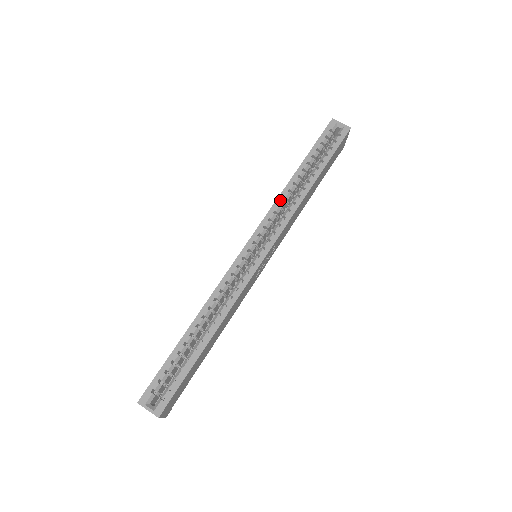
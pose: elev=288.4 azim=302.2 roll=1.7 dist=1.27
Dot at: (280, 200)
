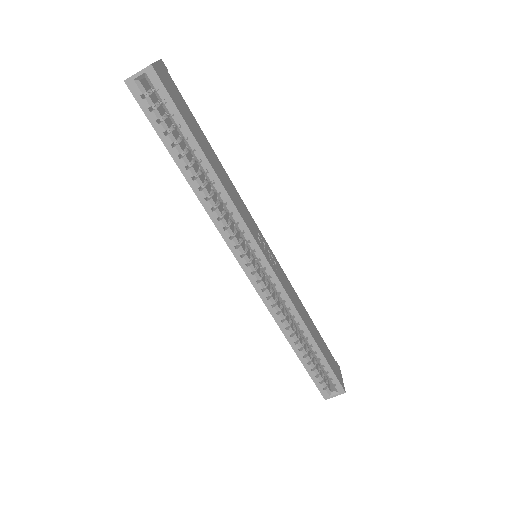
Dot at: (213, 216)
